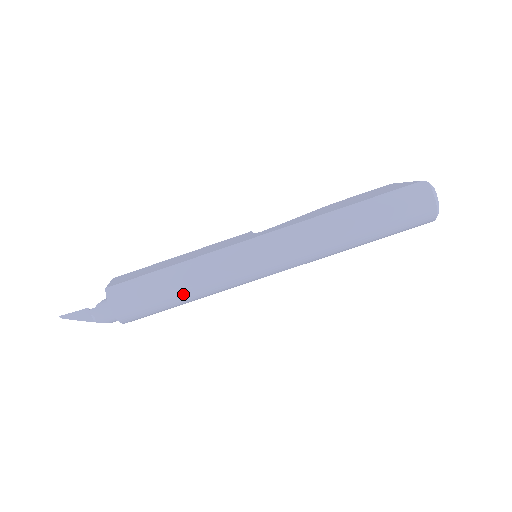
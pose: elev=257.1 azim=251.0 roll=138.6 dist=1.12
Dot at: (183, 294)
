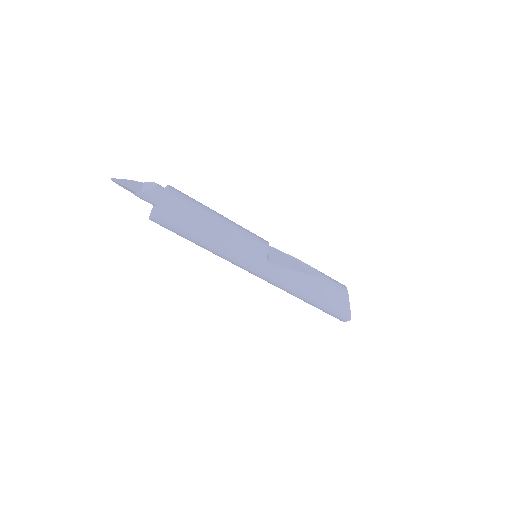
Dot at: occluded
